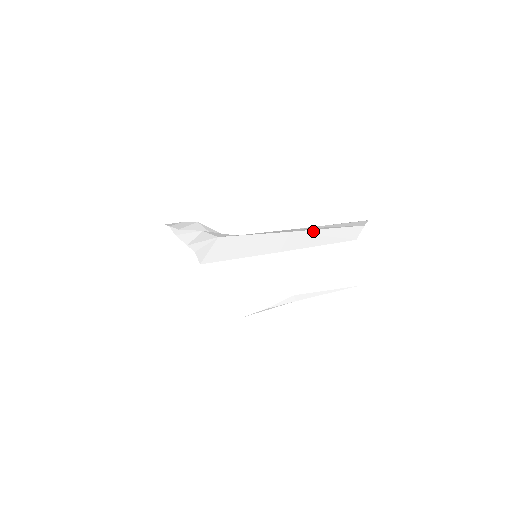
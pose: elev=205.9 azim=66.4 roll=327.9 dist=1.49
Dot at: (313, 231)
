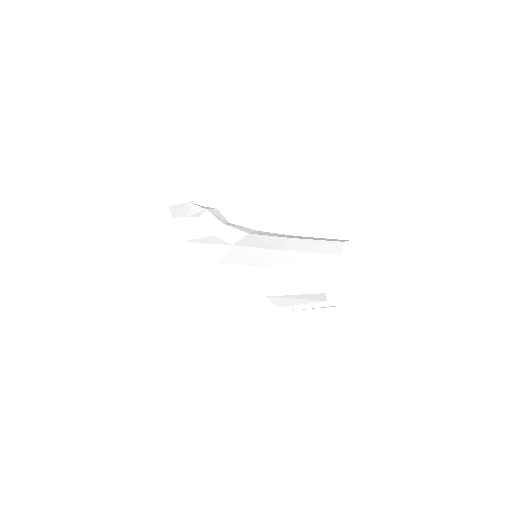
Dot at: (290, 271)
